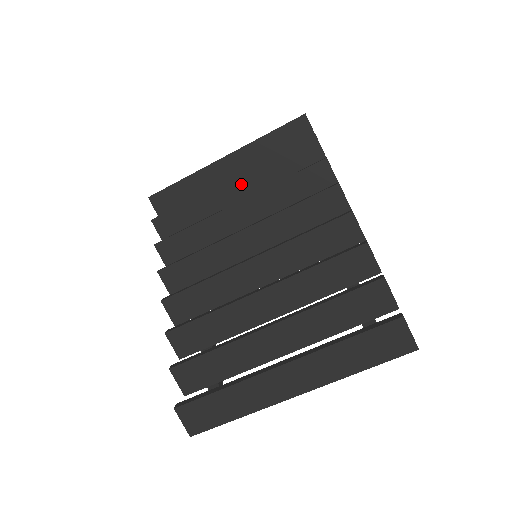
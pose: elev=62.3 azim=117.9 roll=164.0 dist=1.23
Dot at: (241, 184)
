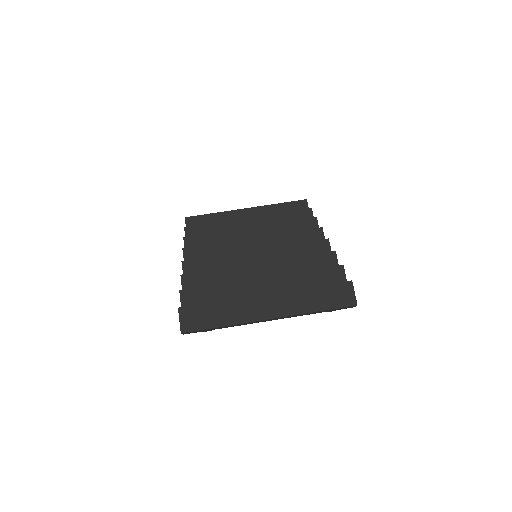
Dot at: (255, 222)
